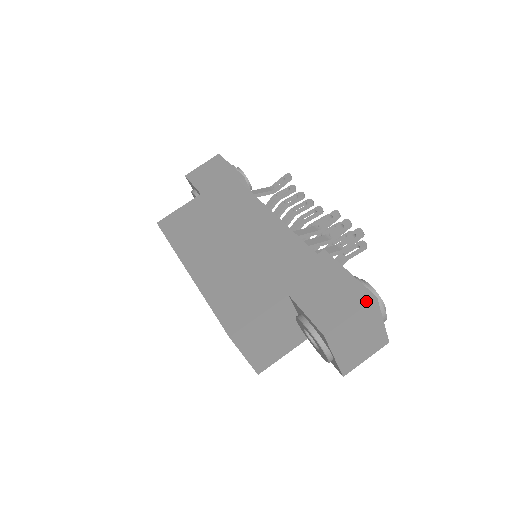
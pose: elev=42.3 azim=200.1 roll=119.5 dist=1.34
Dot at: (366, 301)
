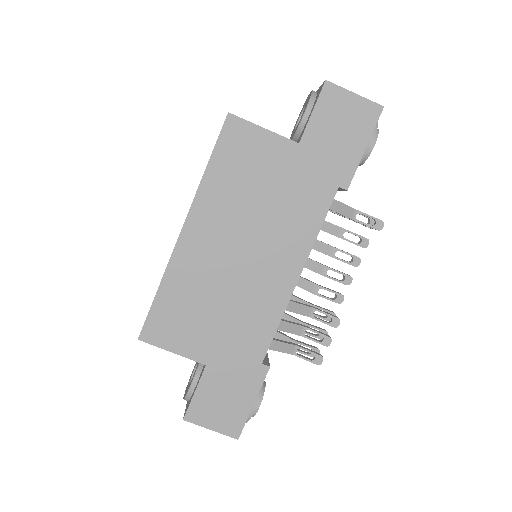
Dot at: (231, 434)
